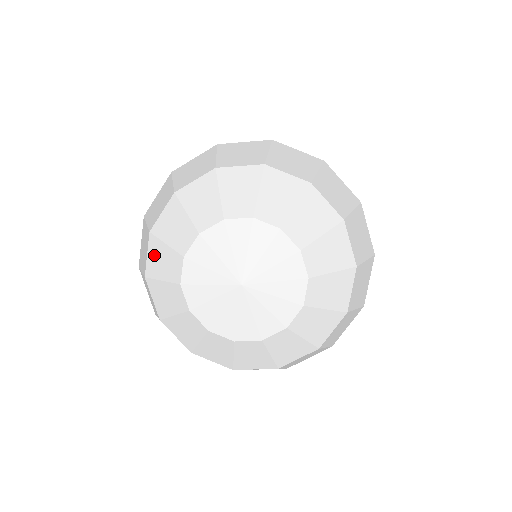
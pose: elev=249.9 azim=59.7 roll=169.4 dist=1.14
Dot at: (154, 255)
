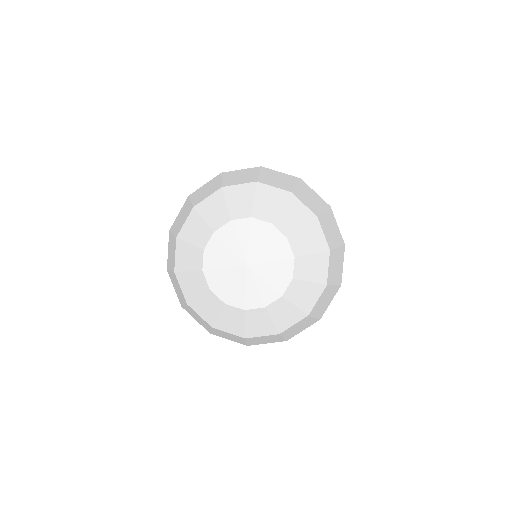
Dot at: (212, 202)
